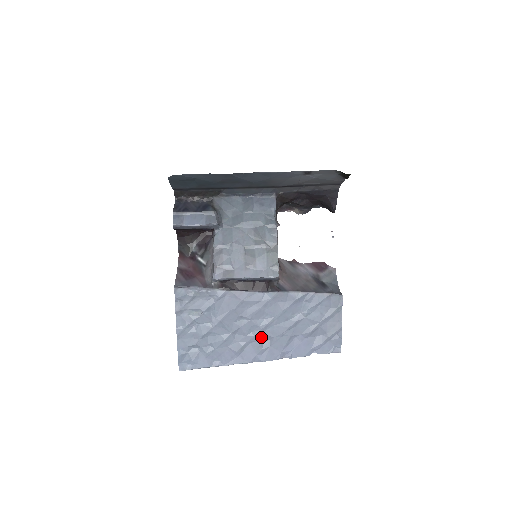
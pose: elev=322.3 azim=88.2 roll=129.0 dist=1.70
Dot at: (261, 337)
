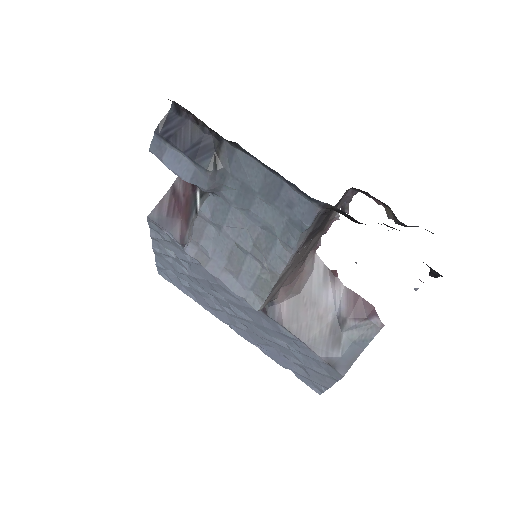
Dot at: (237, 319)
